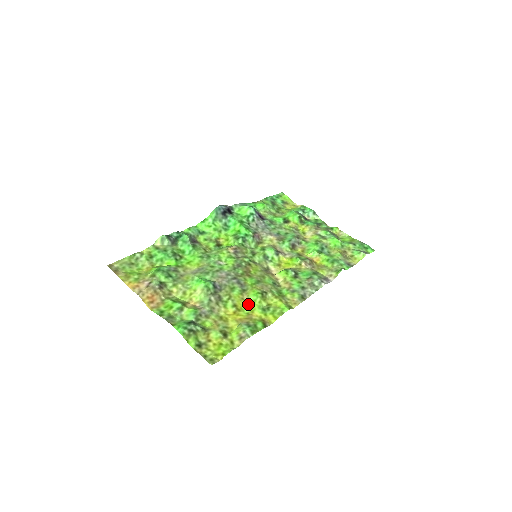
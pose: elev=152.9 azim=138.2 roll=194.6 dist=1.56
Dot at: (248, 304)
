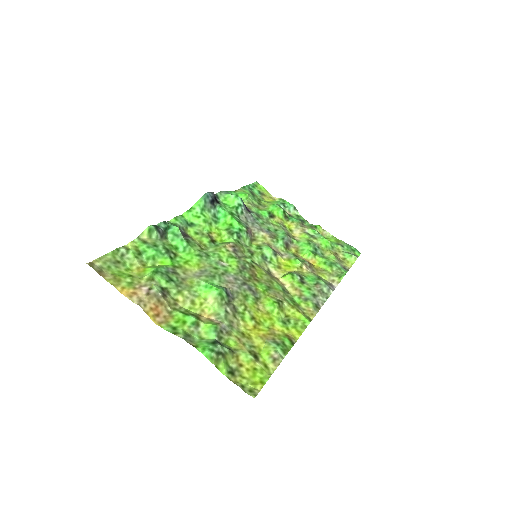
Dot at: (266, 316)
